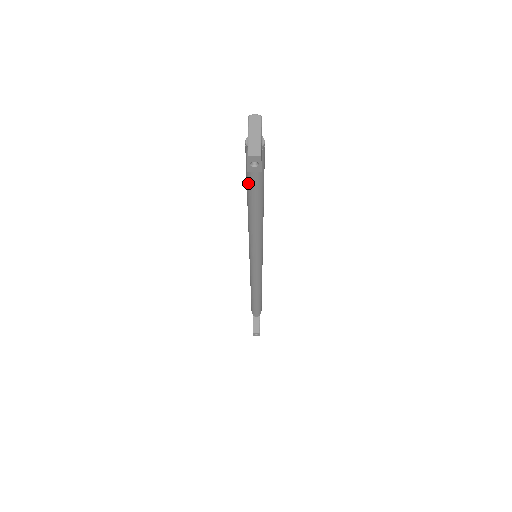
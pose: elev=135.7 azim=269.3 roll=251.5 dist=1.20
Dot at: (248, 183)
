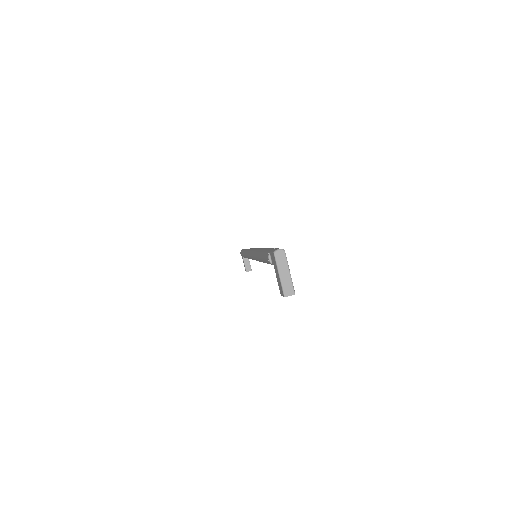
Dot at: (265, 262)
